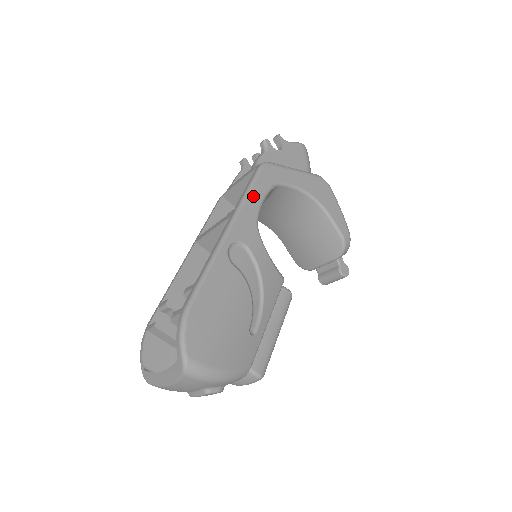
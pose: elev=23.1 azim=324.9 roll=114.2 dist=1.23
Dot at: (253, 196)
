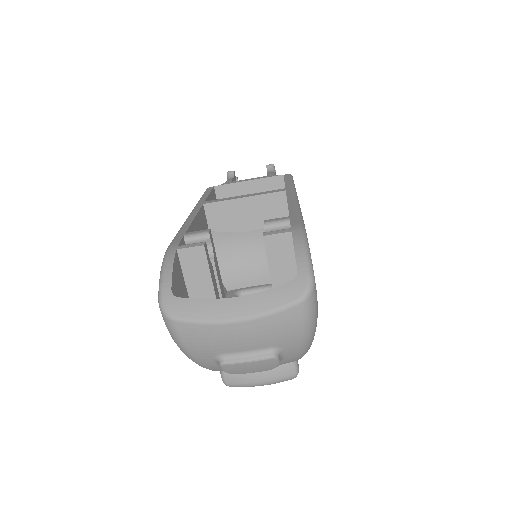
Dot at: occluded
